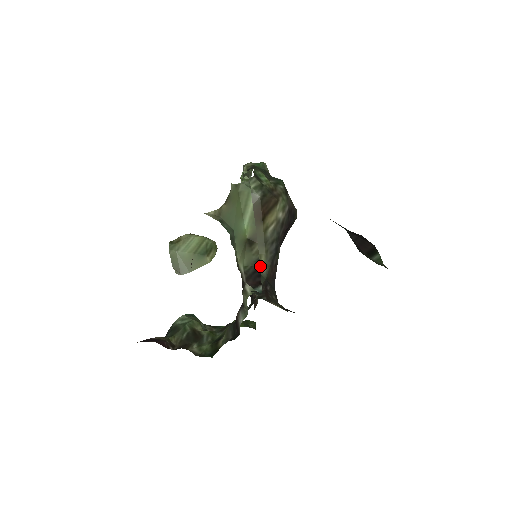
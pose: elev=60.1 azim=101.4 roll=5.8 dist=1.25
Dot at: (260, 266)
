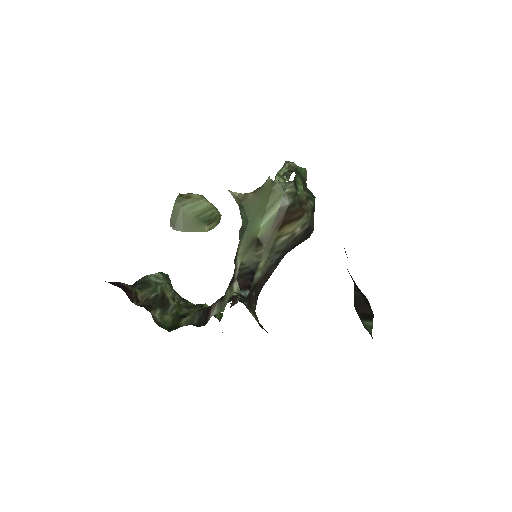
Dot at: occluded
